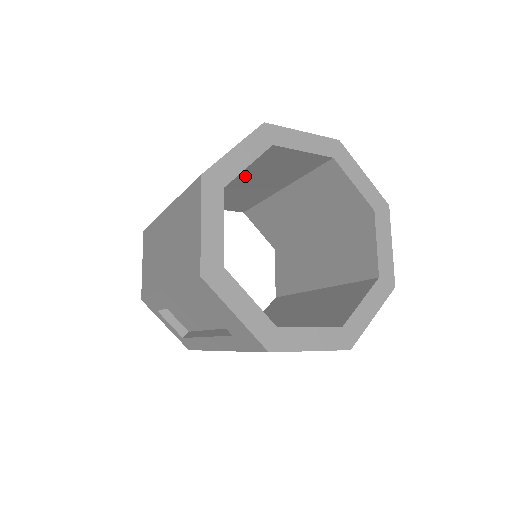
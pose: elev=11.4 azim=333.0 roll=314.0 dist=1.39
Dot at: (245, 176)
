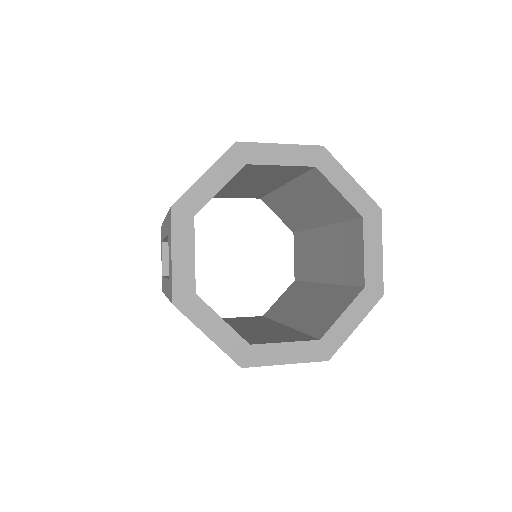
Dot at: (295, 189)
